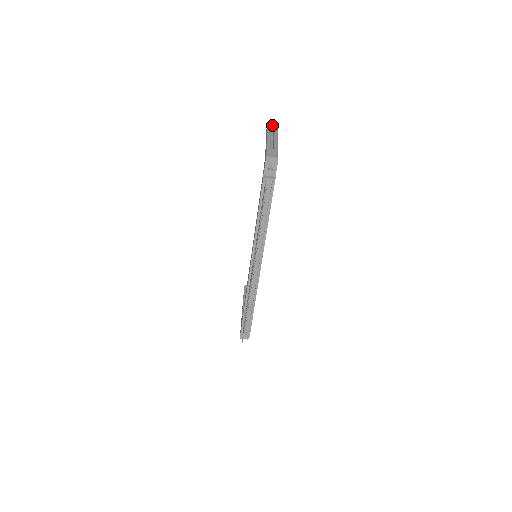
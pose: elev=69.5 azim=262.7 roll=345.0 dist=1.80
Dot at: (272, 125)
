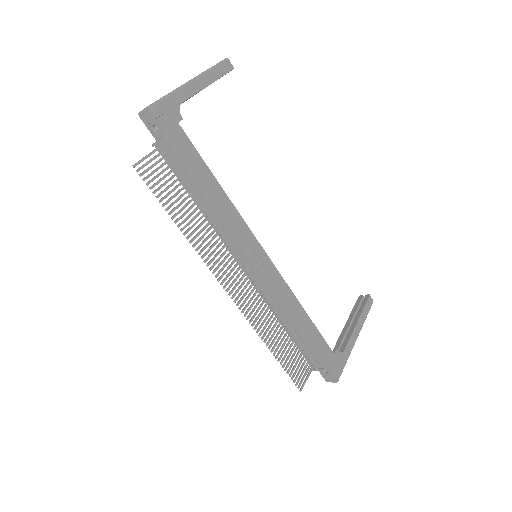
Dot at: occluded
